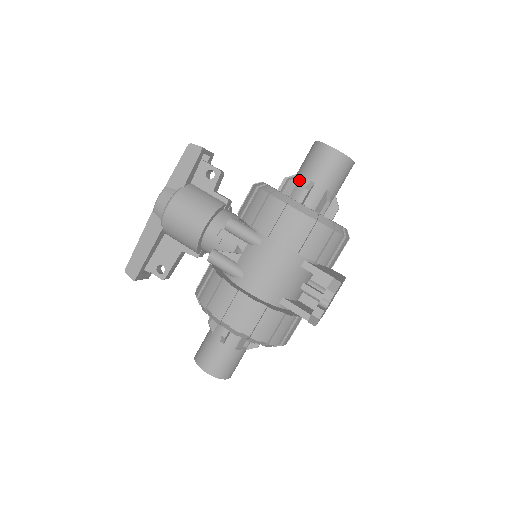
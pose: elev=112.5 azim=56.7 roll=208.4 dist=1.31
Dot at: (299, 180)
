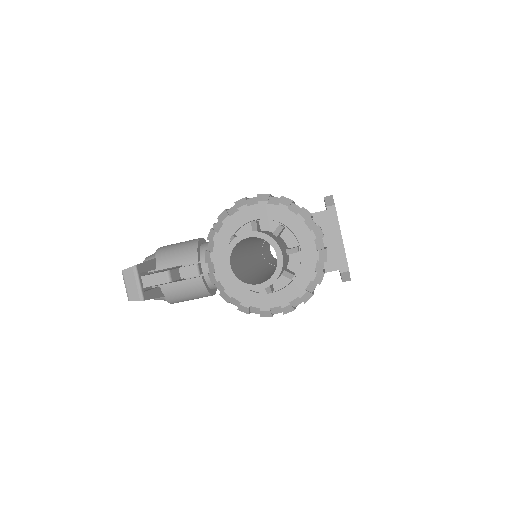
Dot at: occluded
